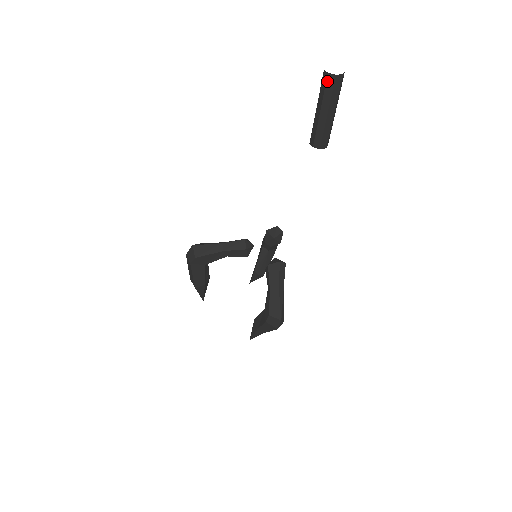
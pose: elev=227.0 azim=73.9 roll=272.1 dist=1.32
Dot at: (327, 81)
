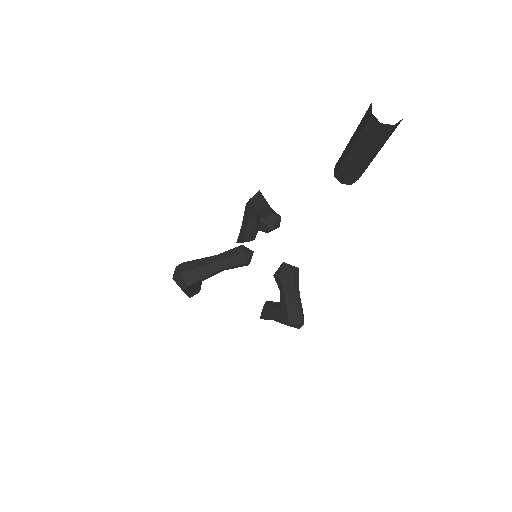
Dot at: (377, 130)
